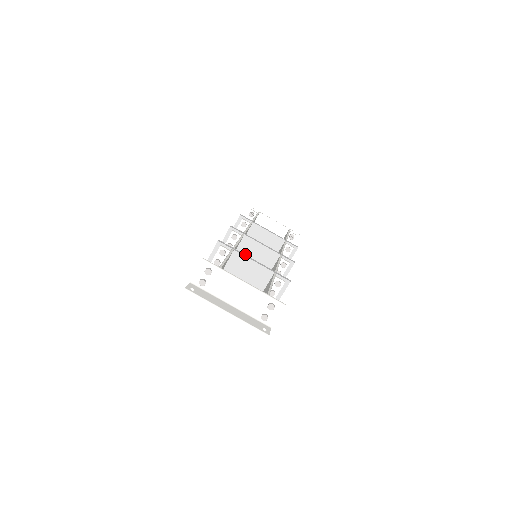
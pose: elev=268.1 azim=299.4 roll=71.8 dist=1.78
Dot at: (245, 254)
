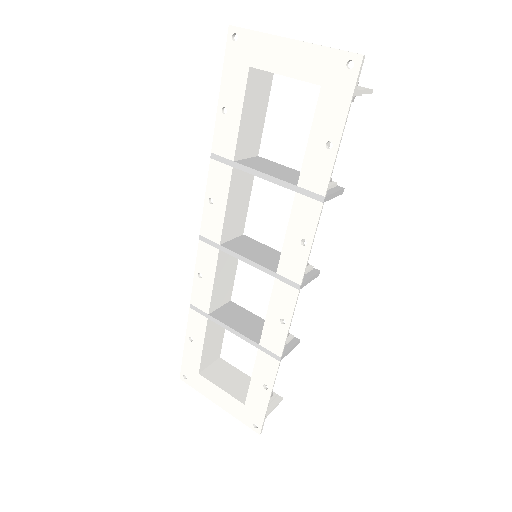
Dot at: (239, 248)
